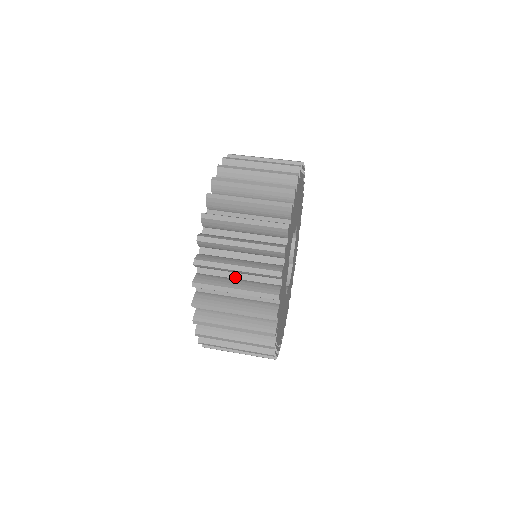
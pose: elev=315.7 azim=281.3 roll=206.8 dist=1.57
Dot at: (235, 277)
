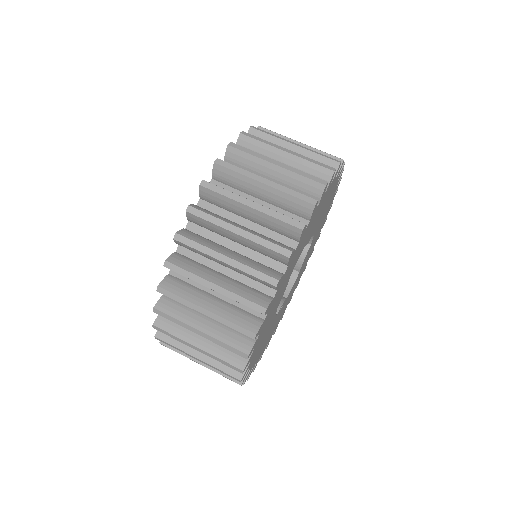
Dot at: (212, 292)
